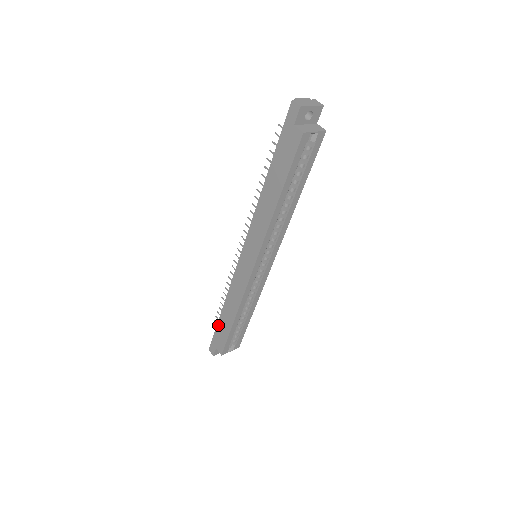
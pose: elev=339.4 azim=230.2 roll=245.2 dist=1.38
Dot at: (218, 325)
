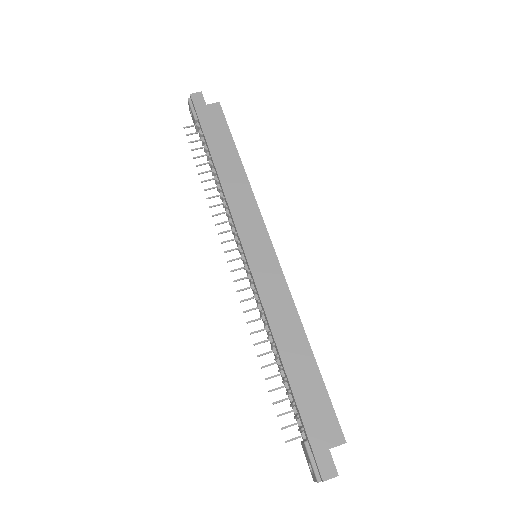
Dot at: (298, 400)
